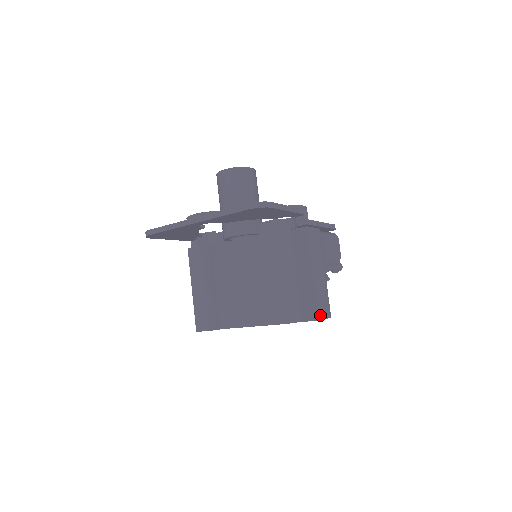
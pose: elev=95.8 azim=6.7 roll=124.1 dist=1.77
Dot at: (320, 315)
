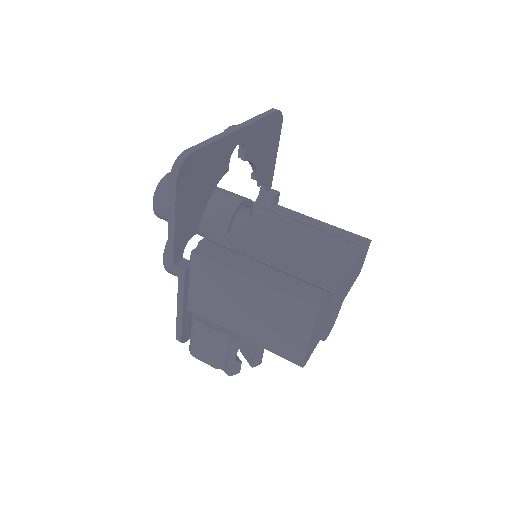
Dot at: occluded
